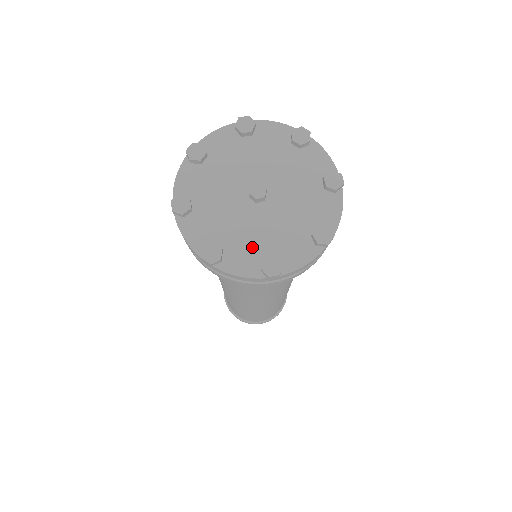
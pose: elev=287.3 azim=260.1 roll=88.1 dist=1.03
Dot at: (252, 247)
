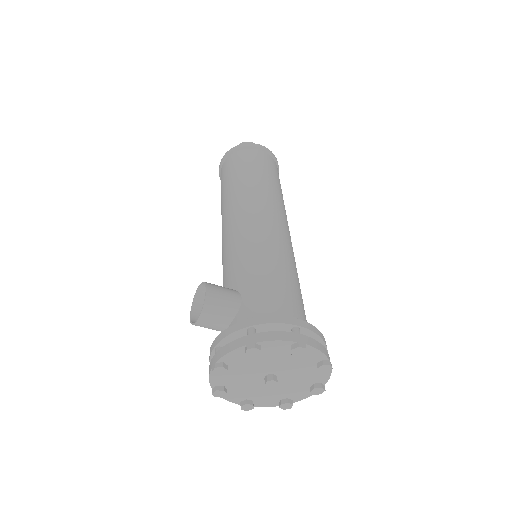
Dot at: (298, 389)
